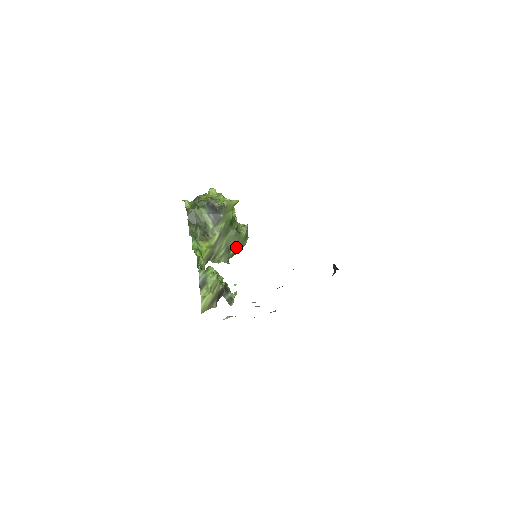
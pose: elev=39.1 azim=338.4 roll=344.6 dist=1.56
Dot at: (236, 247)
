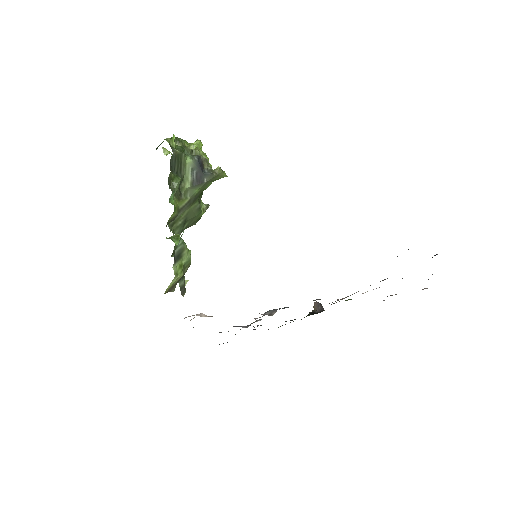
Dot at: (189, 223)
